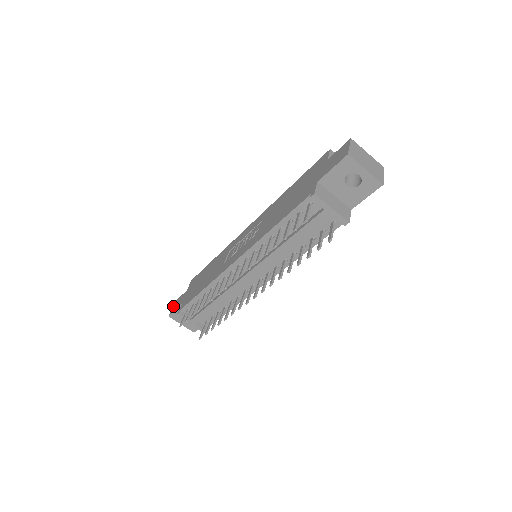
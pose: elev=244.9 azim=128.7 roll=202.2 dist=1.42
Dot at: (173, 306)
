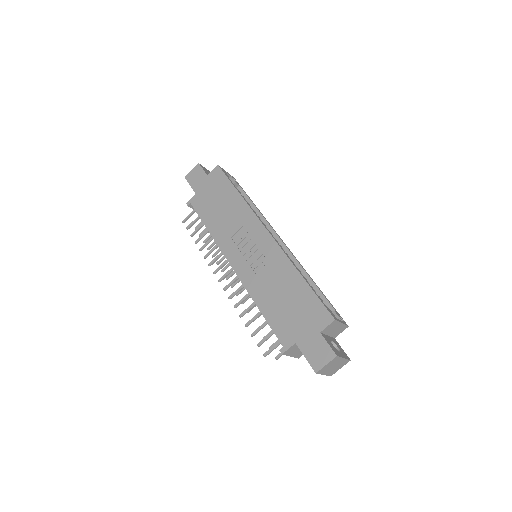
Dot at: (193, 170)
